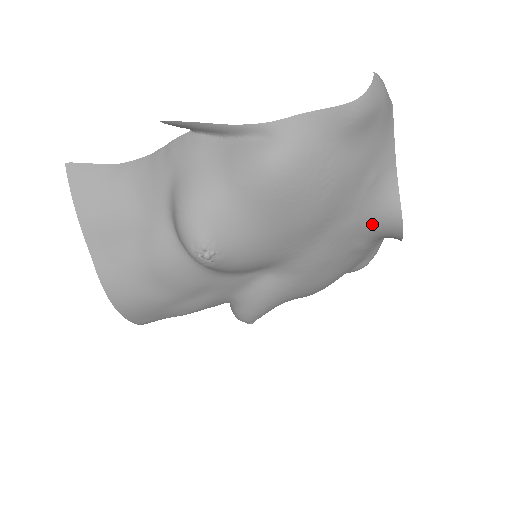
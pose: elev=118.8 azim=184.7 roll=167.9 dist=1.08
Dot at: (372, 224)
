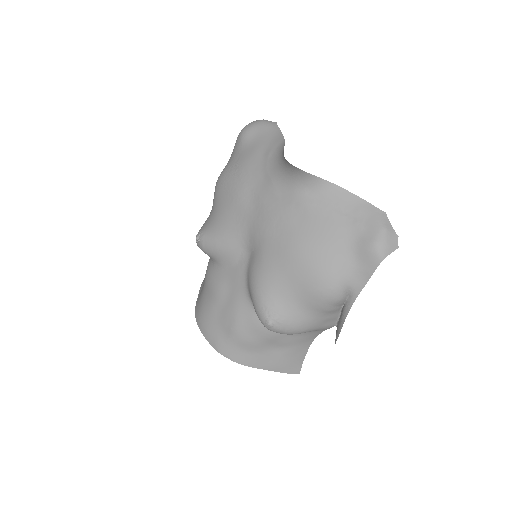
Dot at: (282, 176)
